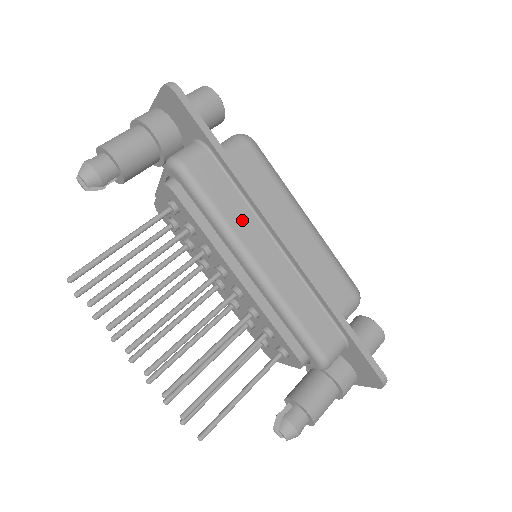
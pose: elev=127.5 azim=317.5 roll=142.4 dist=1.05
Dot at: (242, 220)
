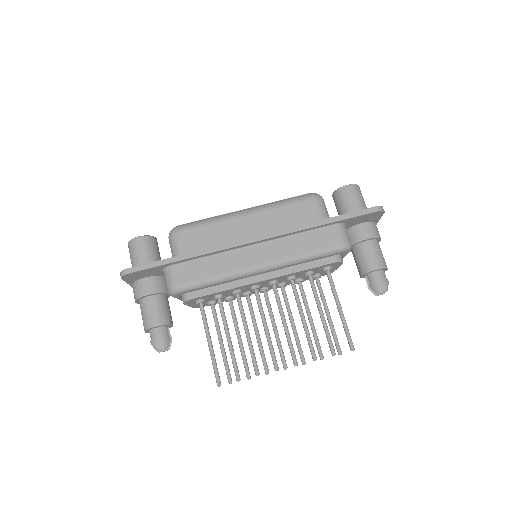
Dot at: (226, 263)
